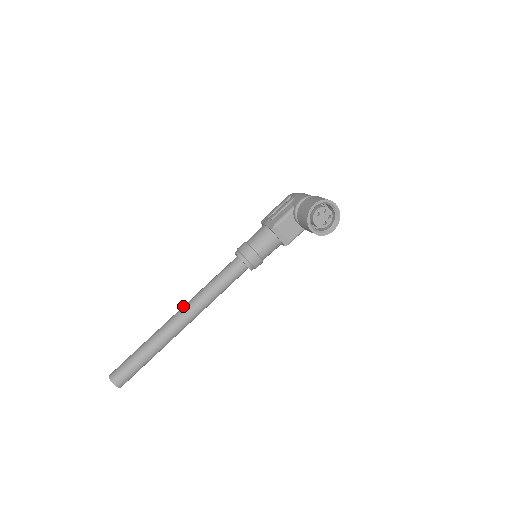
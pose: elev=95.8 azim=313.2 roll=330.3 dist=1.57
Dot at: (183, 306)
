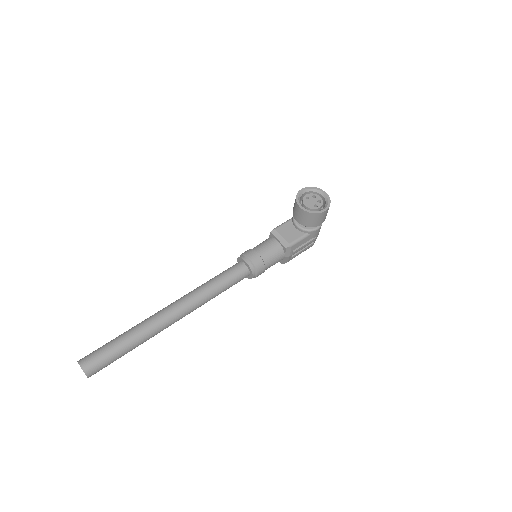
Dot at: occluded
